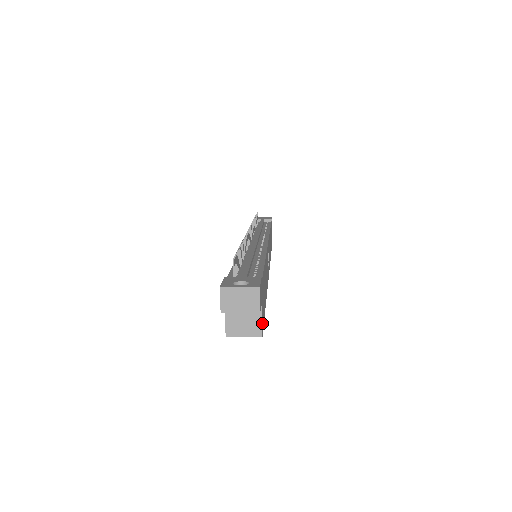
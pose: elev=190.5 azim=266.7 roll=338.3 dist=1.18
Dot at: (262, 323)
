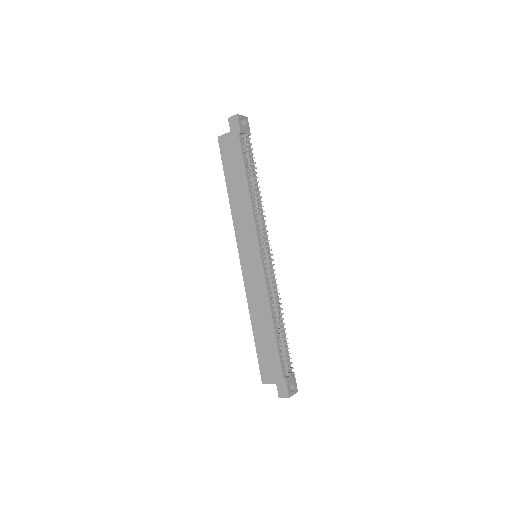
Dot at: occluded
